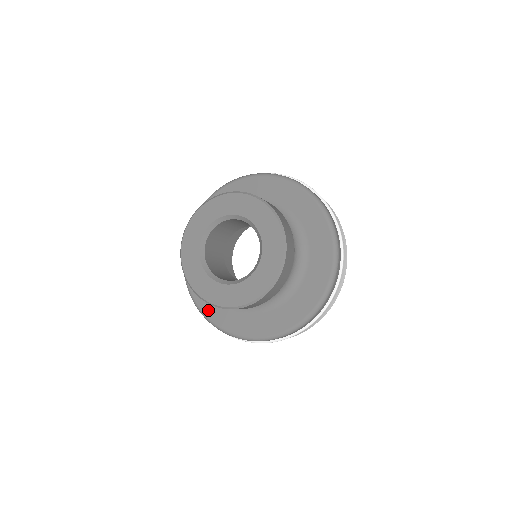
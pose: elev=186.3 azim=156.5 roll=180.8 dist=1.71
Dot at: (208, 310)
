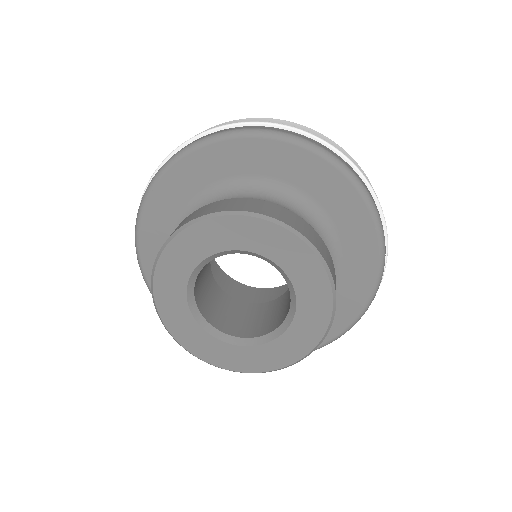
Dot at: (148, 256)
